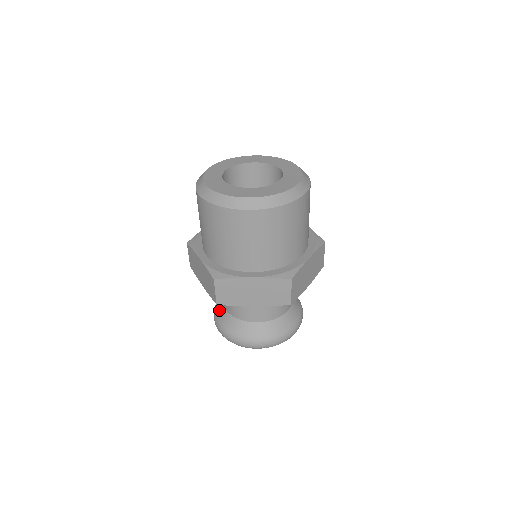
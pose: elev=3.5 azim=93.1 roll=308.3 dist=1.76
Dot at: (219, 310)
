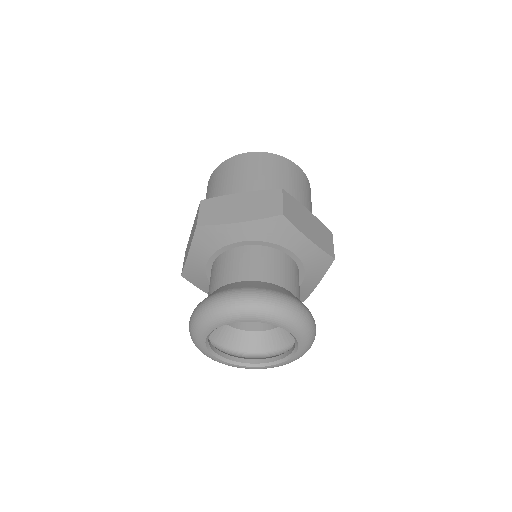
Dot at: (227, 286)
